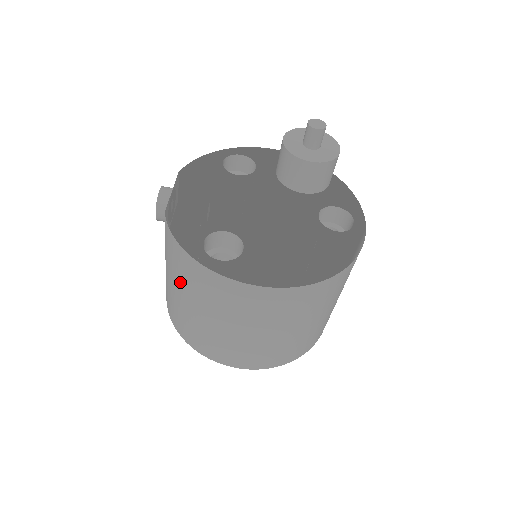
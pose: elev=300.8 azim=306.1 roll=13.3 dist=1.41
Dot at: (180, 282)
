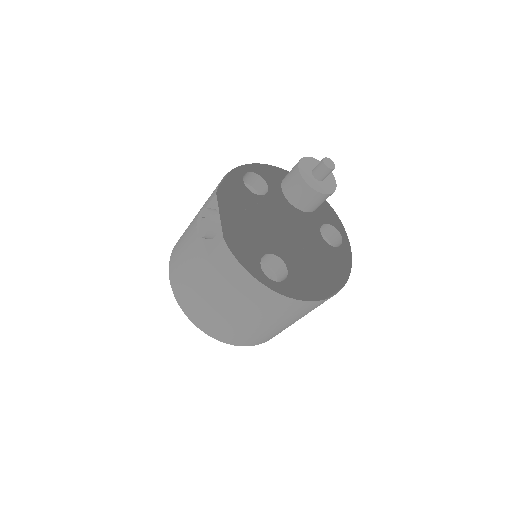
Dot at: (226, 292)
